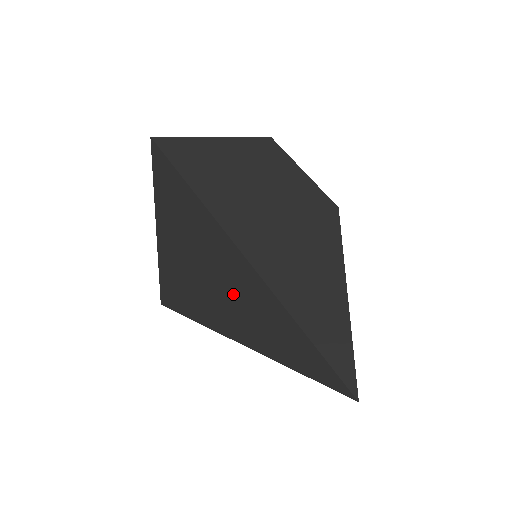
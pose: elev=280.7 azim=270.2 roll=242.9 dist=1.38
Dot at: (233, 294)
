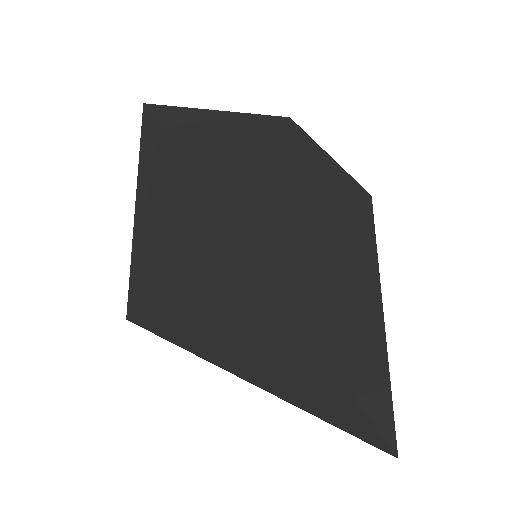
Dot at: (218, 294)
